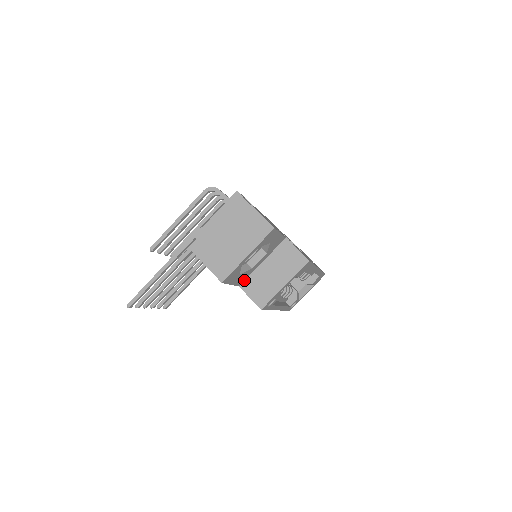
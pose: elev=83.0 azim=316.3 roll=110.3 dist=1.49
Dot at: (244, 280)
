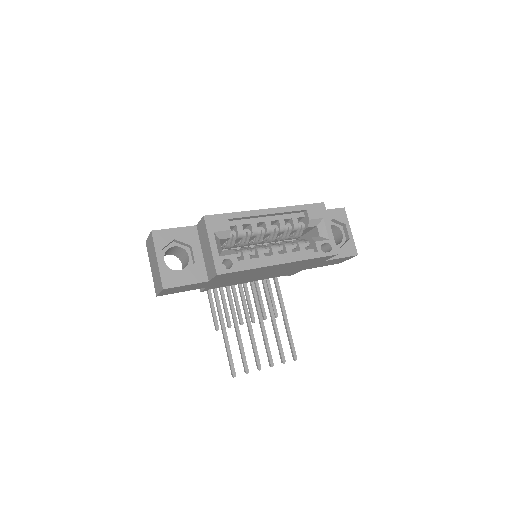
Dot at: (207, 274)
